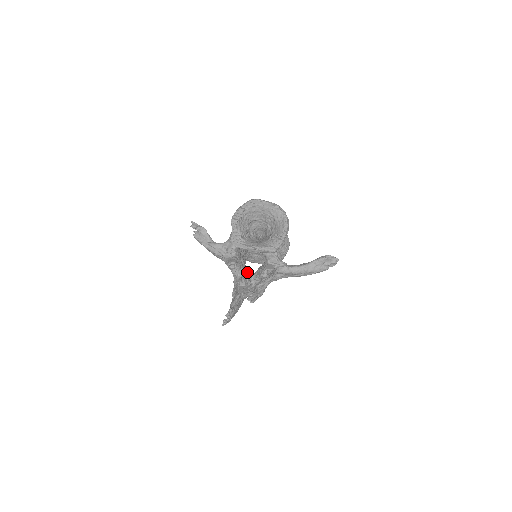
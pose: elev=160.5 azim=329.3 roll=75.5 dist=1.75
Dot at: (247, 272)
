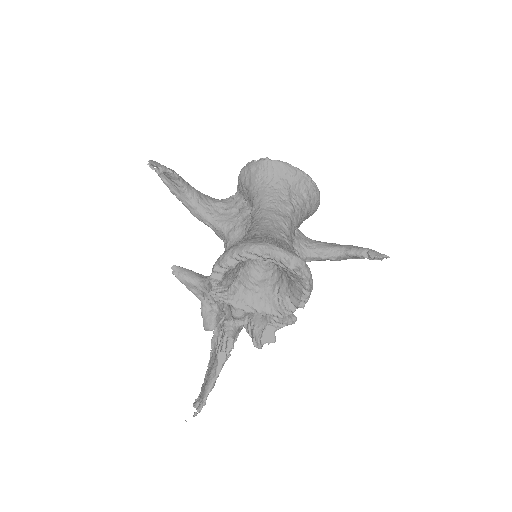
Dot at: occluded
